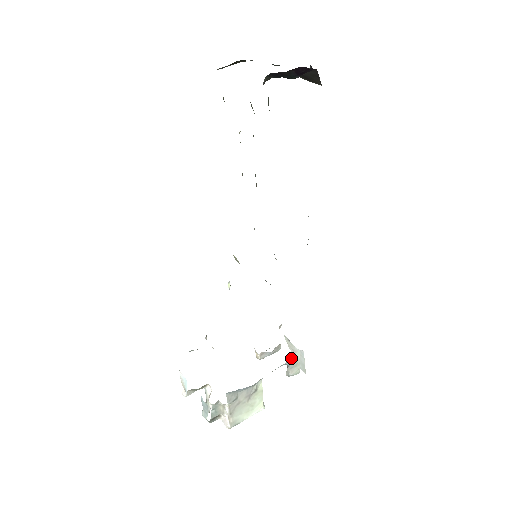
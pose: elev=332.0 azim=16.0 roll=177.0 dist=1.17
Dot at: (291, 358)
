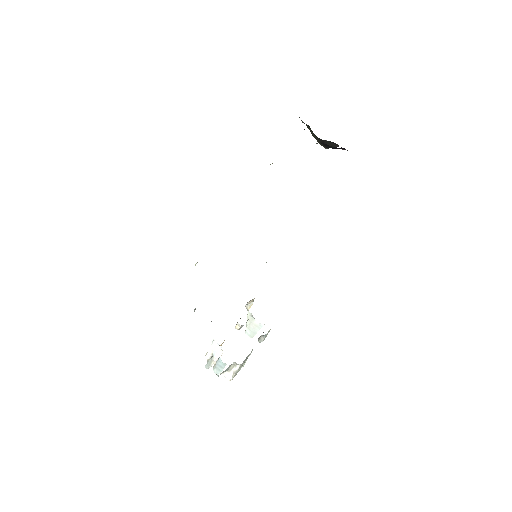
Dot at: (268, 331)
